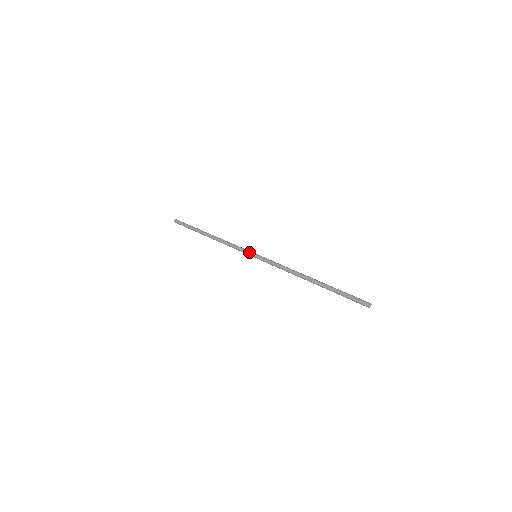
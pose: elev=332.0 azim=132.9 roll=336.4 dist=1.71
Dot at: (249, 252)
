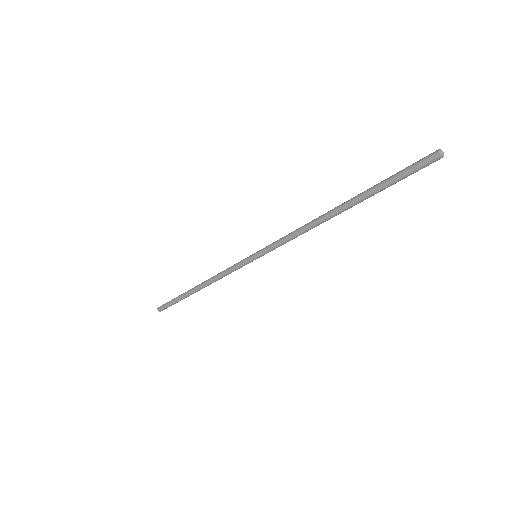
Dot at: (247, 257)
